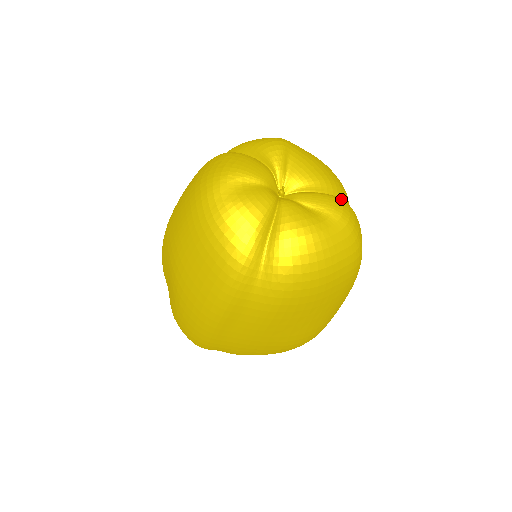
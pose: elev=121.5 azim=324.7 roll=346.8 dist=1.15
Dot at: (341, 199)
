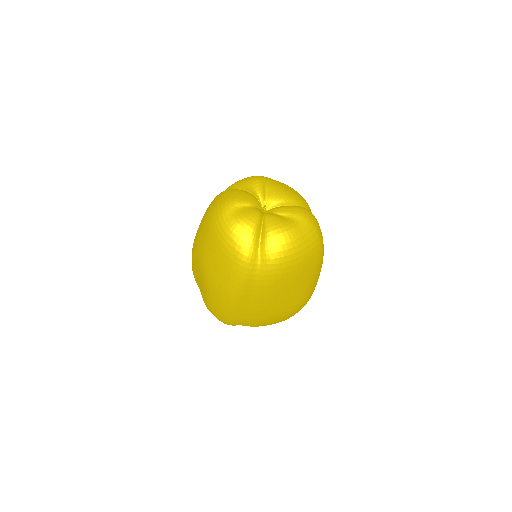
Dot at: occluded
